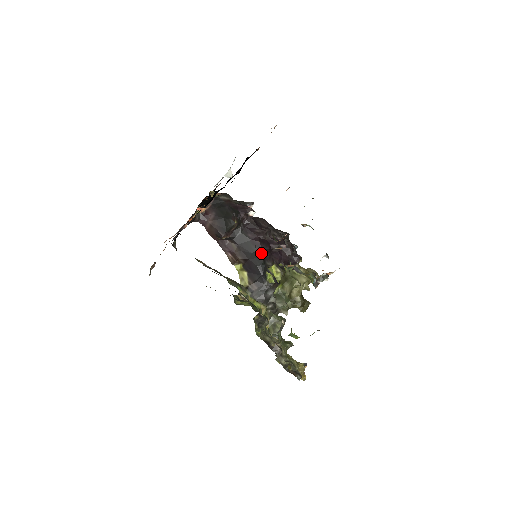
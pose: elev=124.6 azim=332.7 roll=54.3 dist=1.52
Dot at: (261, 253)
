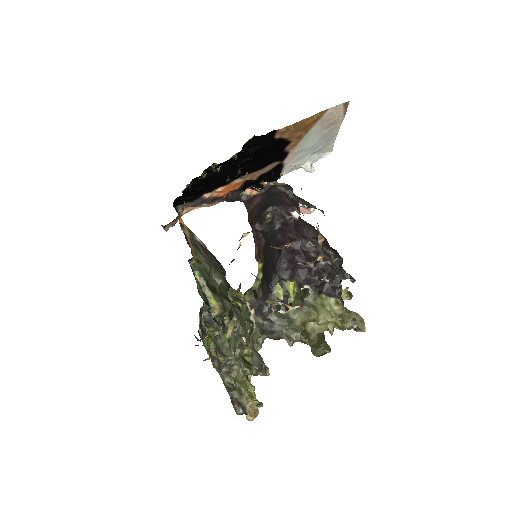
Dot at: (277, 259)
